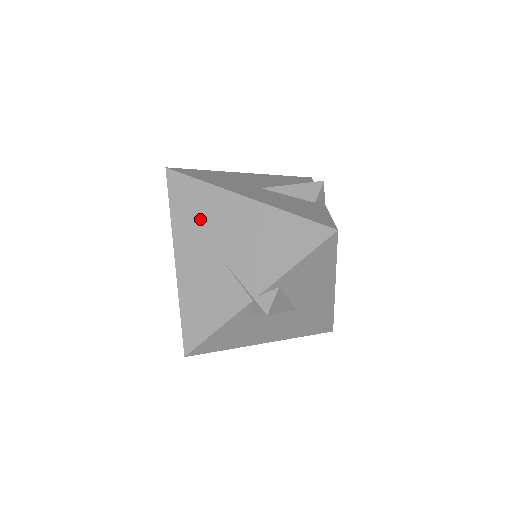
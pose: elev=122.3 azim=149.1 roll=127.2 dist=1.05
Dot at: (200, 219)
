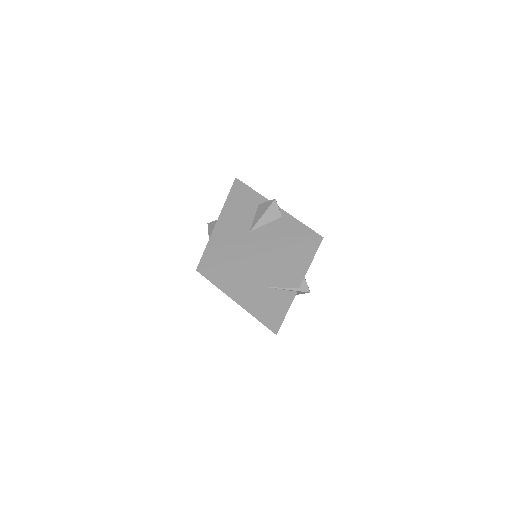
Dot at: (241, 279)
